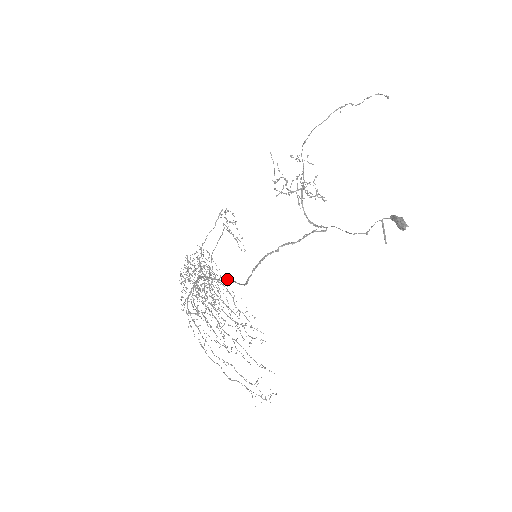
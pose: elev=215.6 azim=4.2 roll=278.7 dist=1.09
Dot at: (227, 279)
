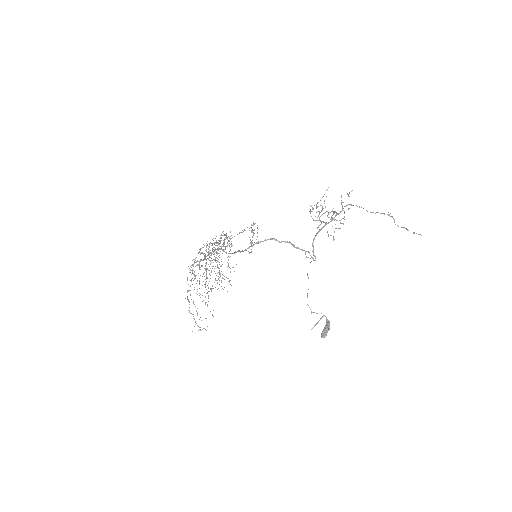
Dot at: occluded
